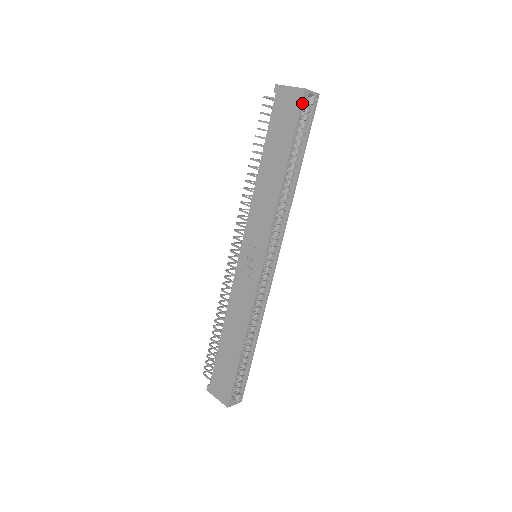
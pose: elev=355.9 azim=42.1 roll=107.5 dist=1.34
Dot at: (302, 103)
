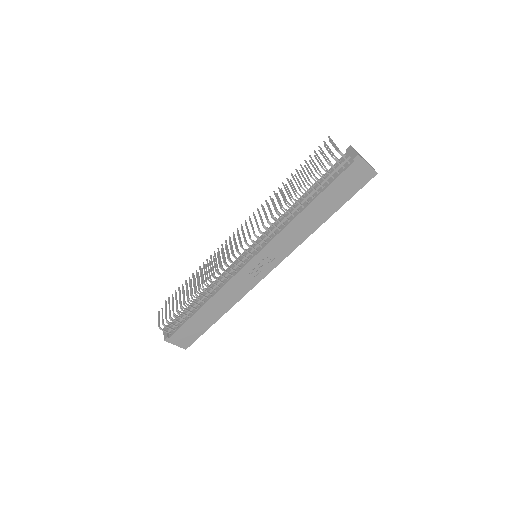
Dot at: occluded
